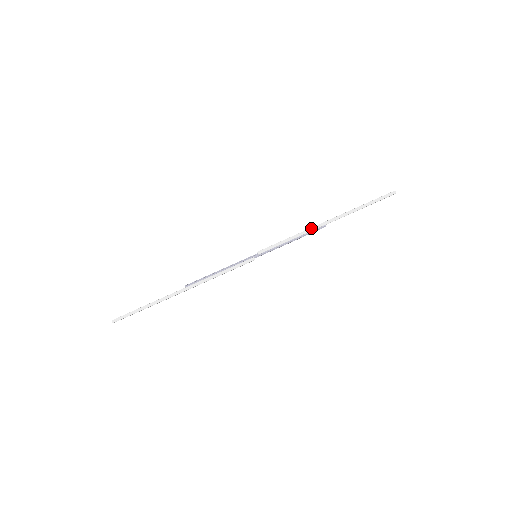
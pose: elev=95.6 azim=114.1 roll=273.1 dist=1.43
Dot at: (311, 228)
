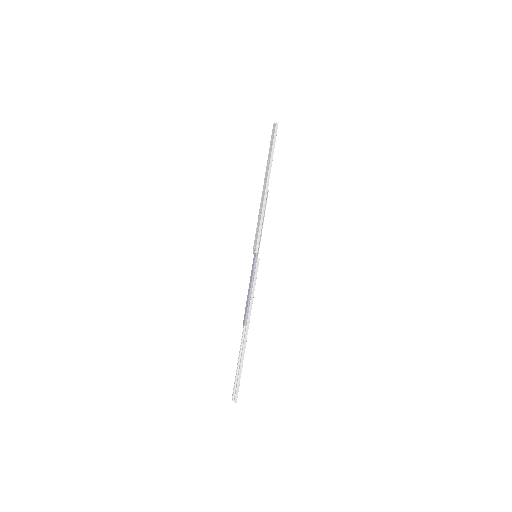
Dot at: (264, 201)
